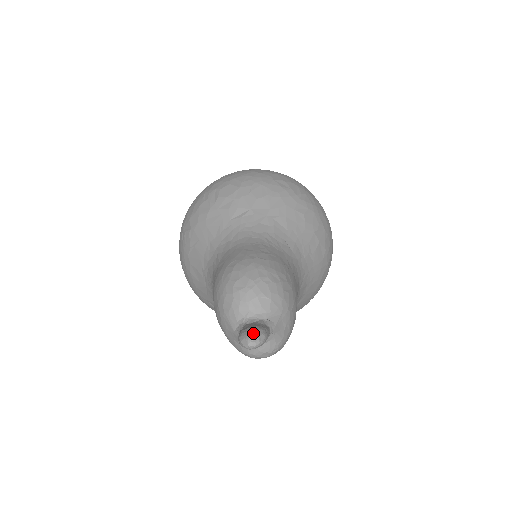
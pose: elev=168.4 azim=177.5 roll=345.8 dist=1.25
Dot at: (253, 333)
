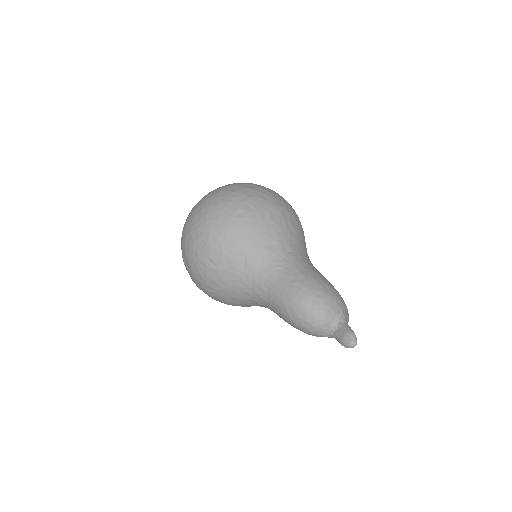
Dot at: (350, 340)
